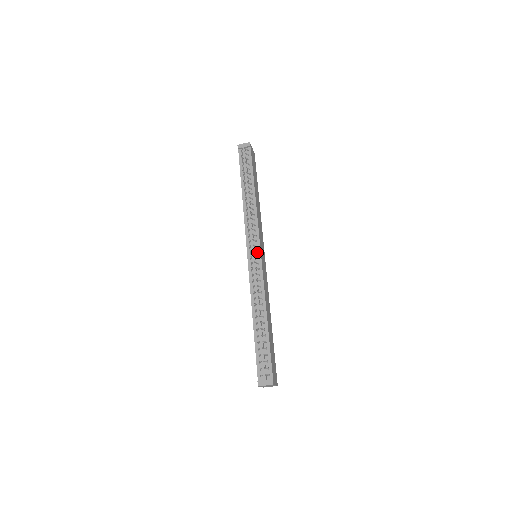
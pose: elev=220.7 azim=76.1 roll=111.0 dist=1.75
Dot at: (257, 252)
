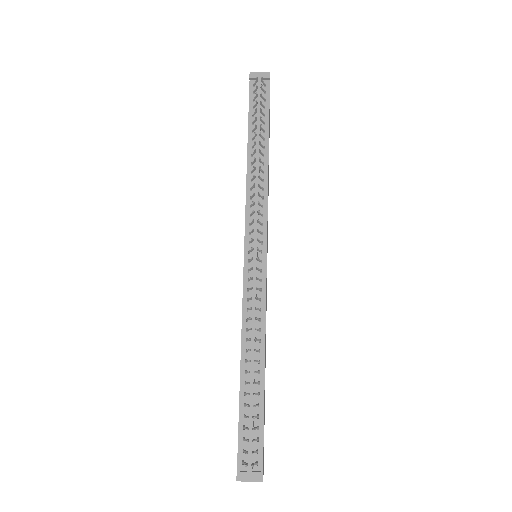
Dot at: (261, 251)
